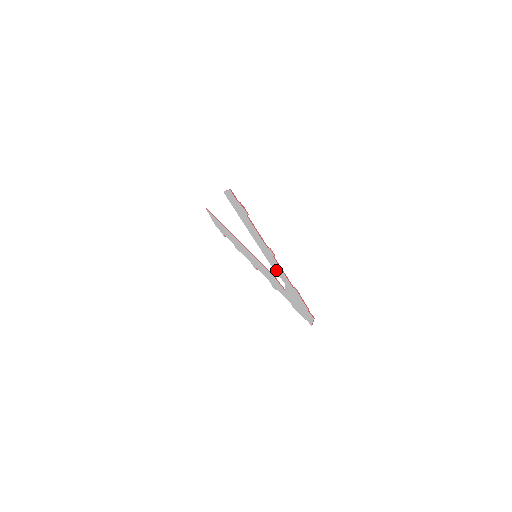
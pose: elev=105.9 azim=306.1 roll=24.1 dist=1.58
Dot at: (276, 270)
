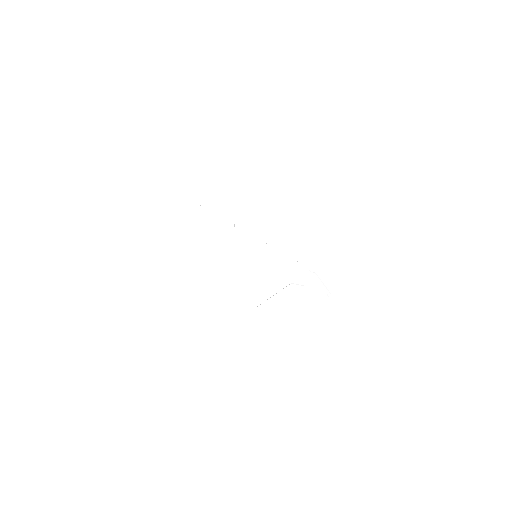
Dot at: occluded
